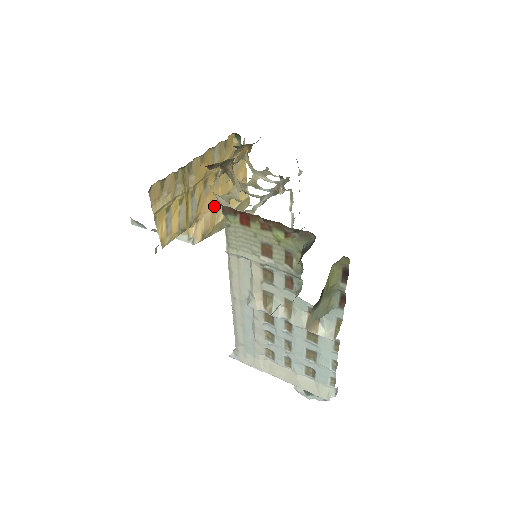
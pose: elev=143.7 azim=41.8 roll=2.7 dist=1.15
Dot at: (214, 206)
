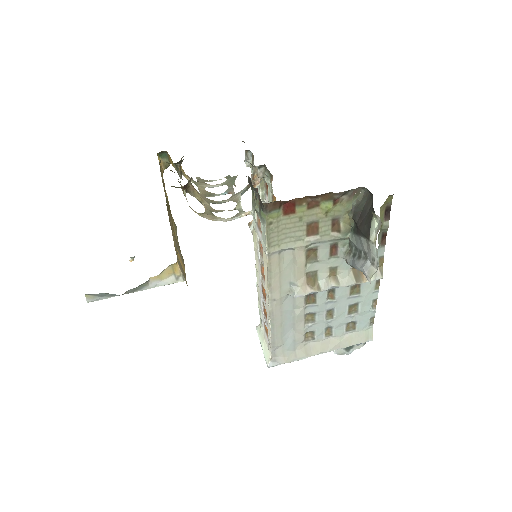
Dot at: occluded
